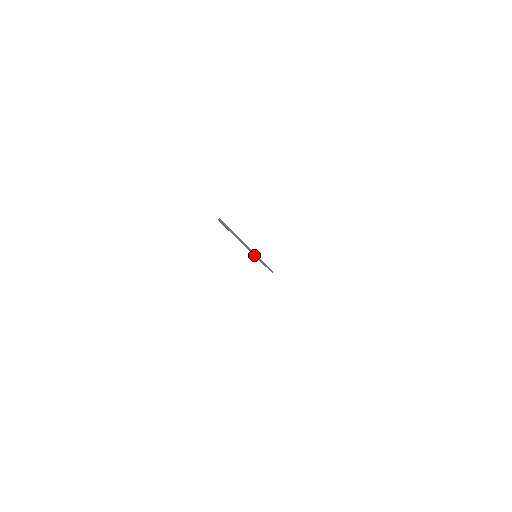
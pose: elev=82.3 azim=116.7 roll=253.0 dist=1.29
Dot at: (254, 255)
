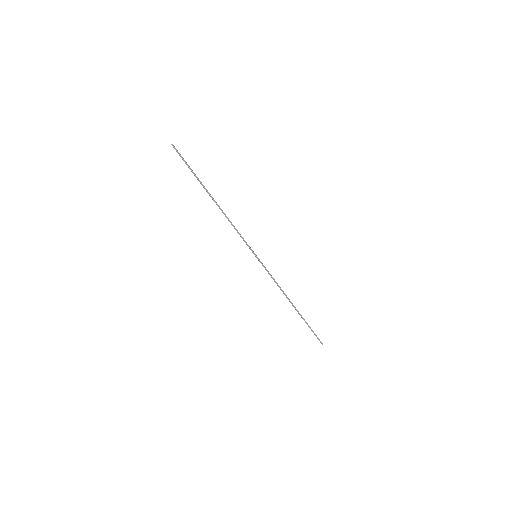
Dot at: (251, 250)
